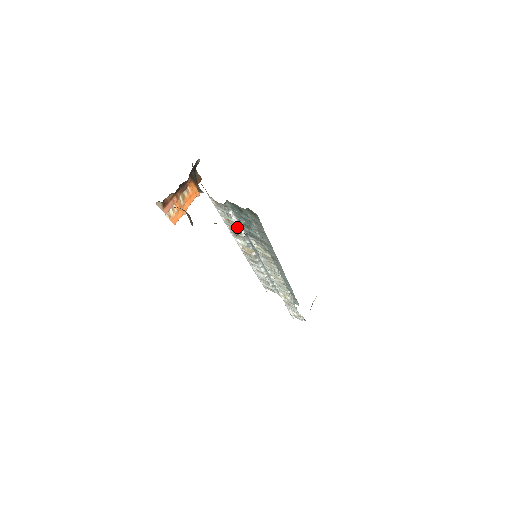
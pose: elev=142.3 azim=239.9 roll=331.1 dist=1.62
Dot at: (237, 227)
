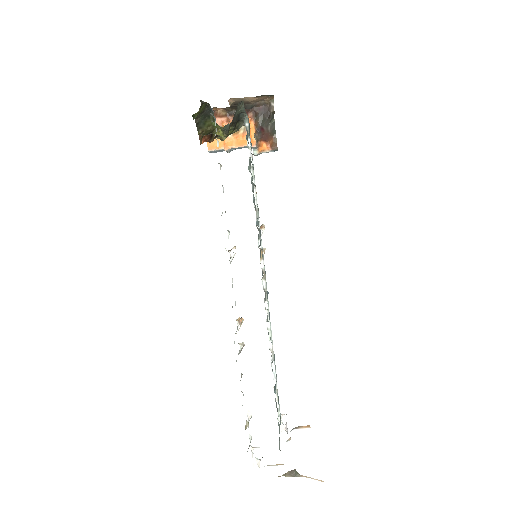
Dot at: occluded
